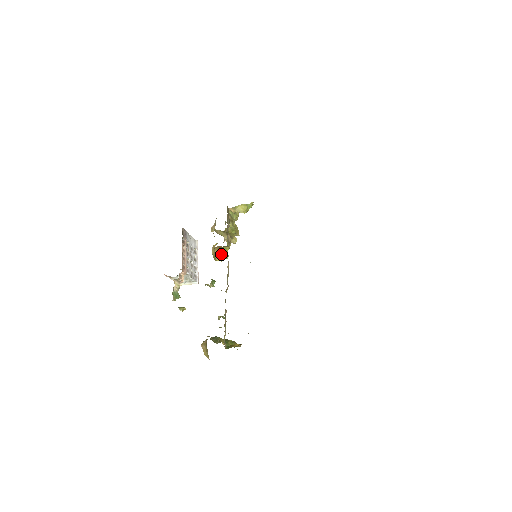
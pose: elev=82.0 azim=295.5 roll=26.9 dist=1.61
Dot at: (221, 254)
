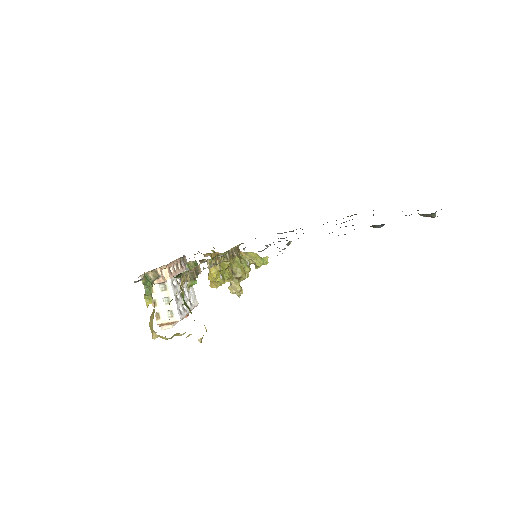
Dot at: (217, 265)
